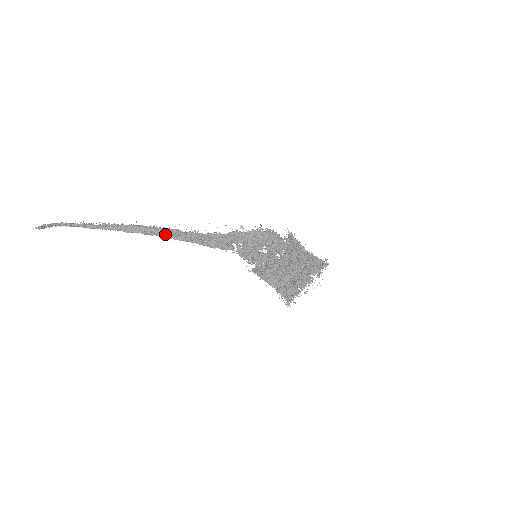
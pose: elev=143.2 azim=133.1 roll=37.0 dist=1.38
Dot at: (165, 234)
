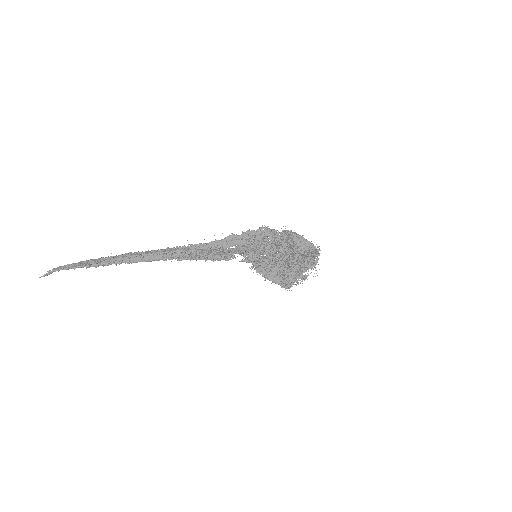
Dot at: (170, 259)
